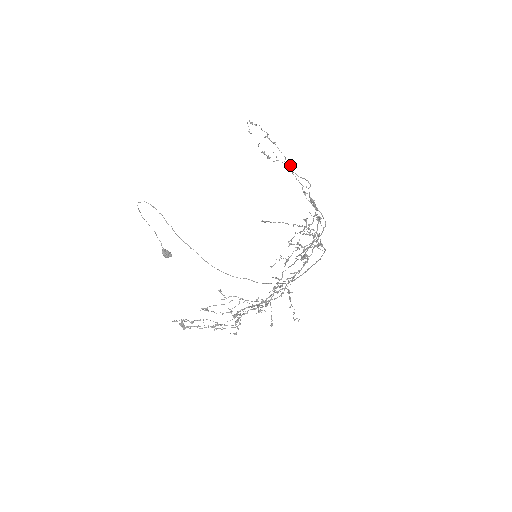
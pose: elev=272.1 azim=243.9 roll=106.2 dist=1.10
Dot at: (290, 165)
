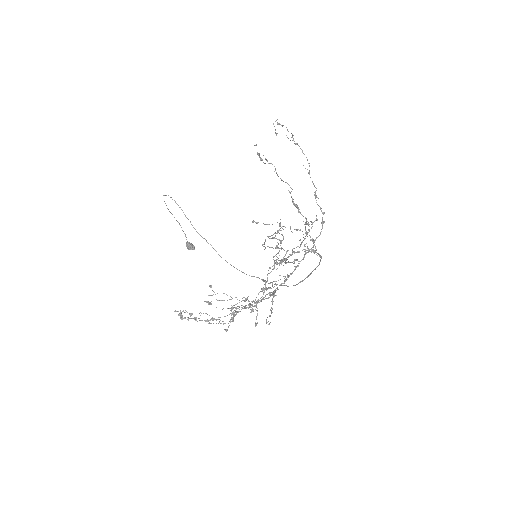
Dot at: occluded
